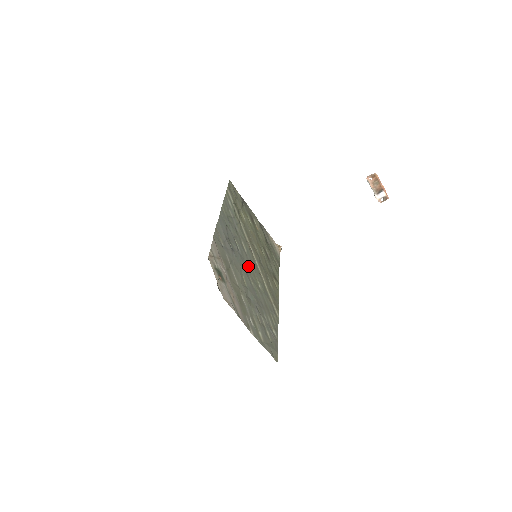
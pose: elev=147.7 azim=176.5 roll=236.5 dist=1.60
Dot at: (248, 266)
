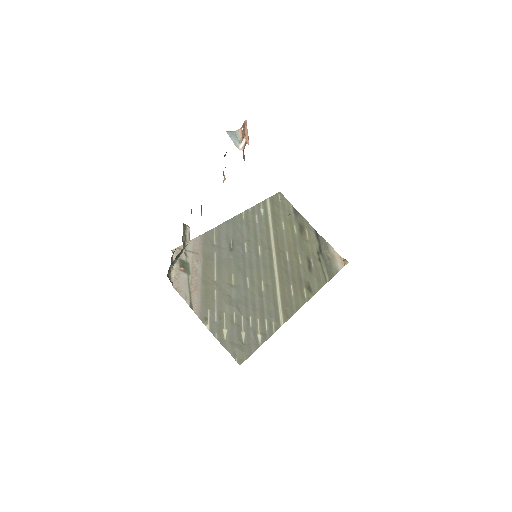
Dot at: (253, 268)
